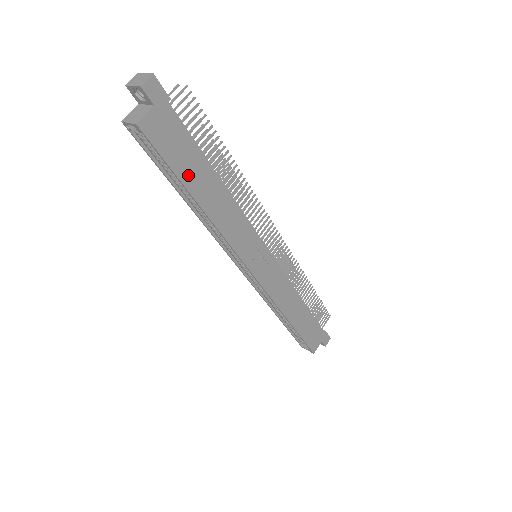
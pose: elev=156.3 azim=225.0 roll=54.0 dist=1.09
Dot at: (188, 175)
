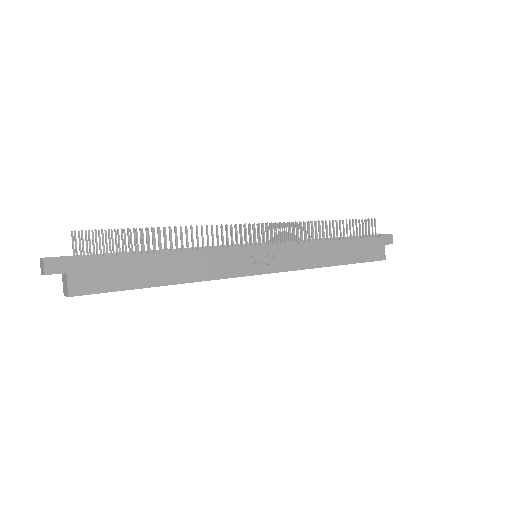
Dot at: (139, 279)
